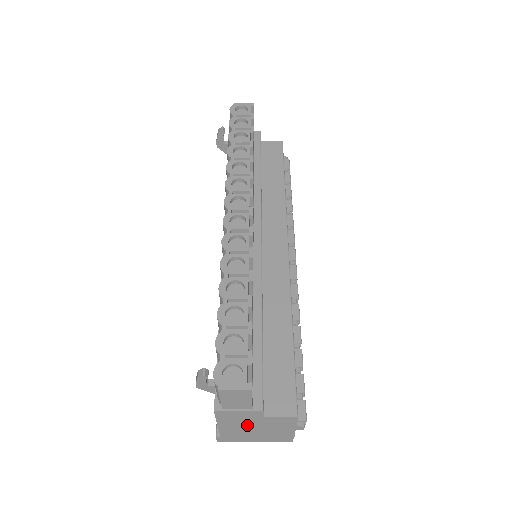
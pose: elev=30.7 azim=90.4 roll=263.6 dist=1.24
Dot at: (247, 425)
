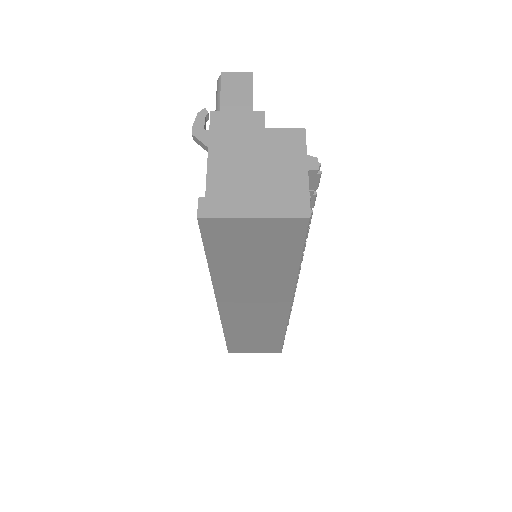
Dot at: (245, 153)
